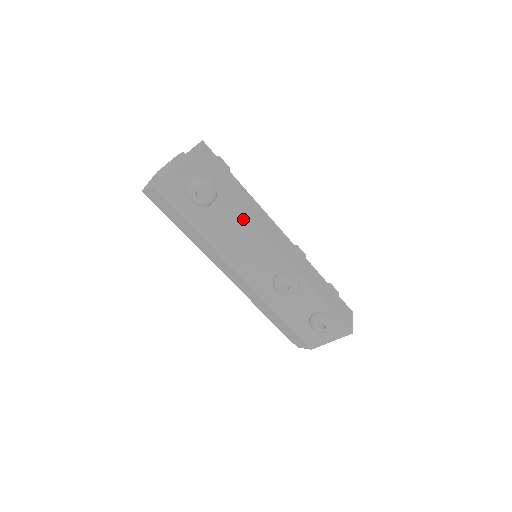
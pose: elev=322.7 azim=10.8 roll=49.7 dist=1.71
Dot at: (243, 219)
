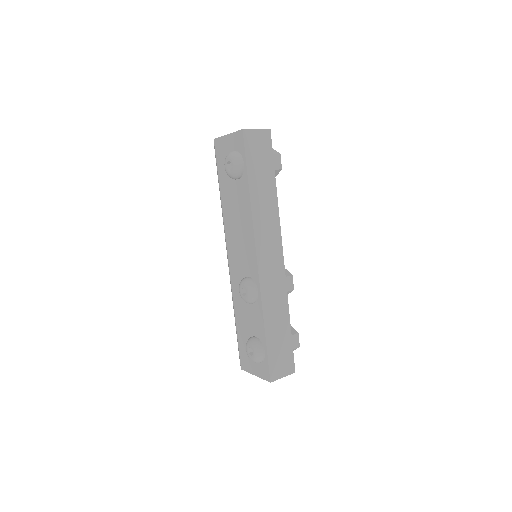
Dot at: (248, 209)
